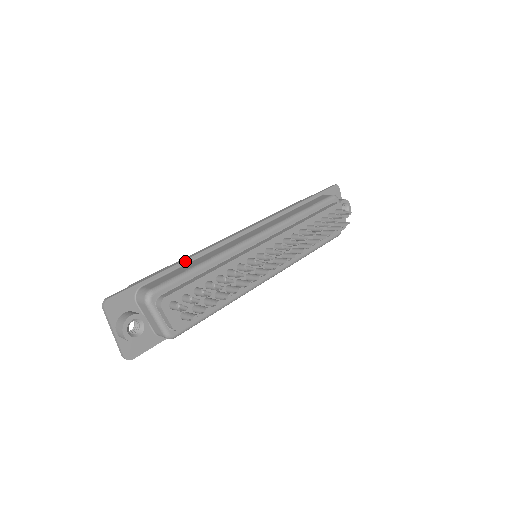
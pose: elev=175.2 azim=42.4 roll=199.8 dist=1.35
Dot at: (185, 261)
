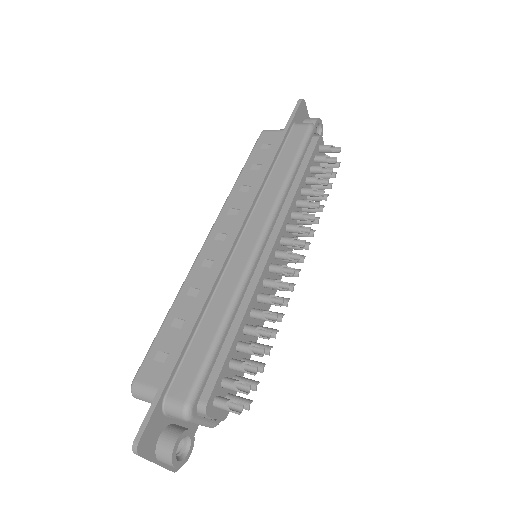
Dot at: (195, 325)
